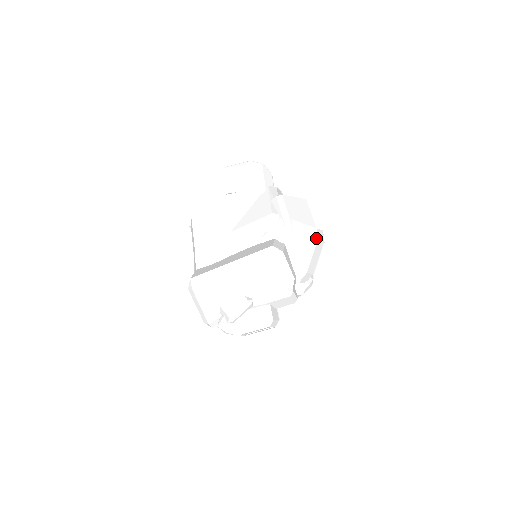
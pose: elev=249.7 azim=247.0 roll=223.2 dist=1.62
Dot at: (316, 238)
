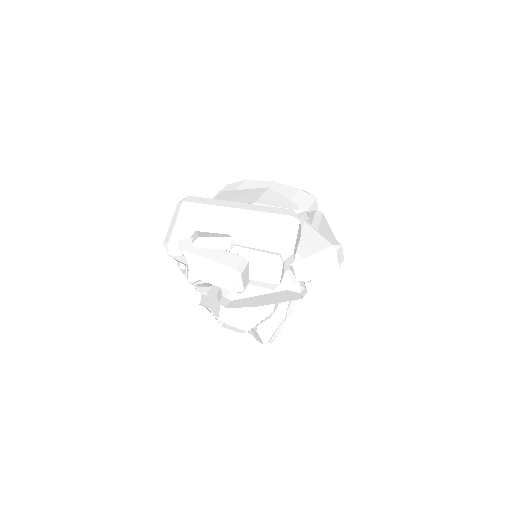
Dot at: (336, 249)
